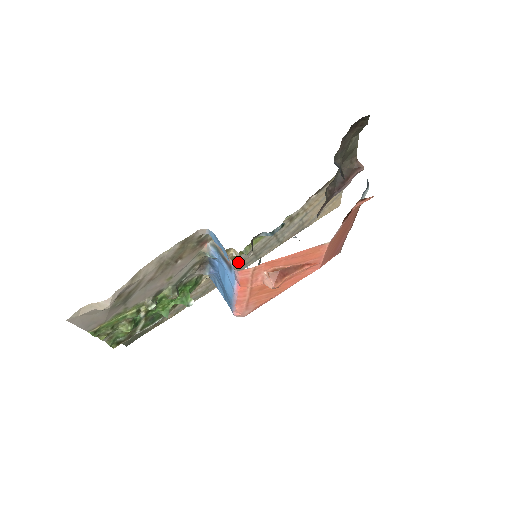
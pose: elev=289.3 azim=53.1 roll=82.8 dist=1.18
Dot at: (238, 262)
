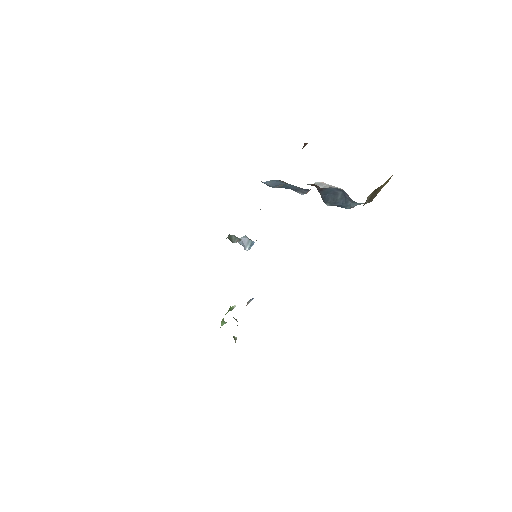
Dot at: occluded
